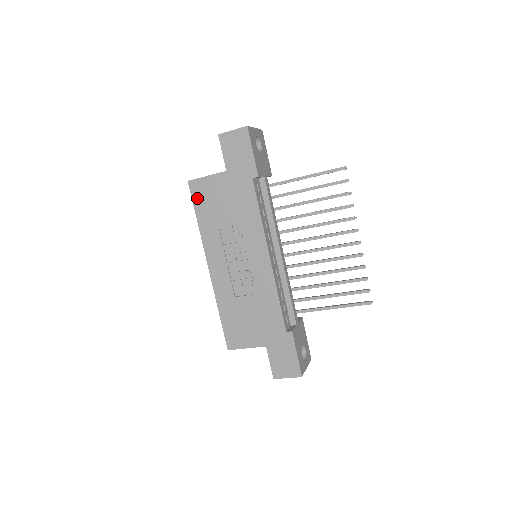
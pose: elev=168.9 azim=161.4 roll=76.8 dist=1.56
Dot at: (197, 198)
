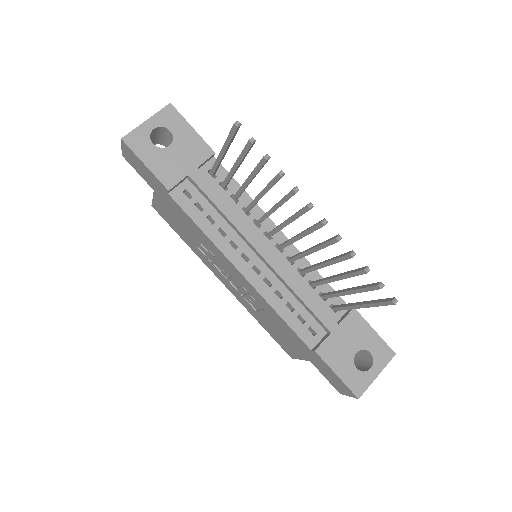
Dot at: (167, 220)
